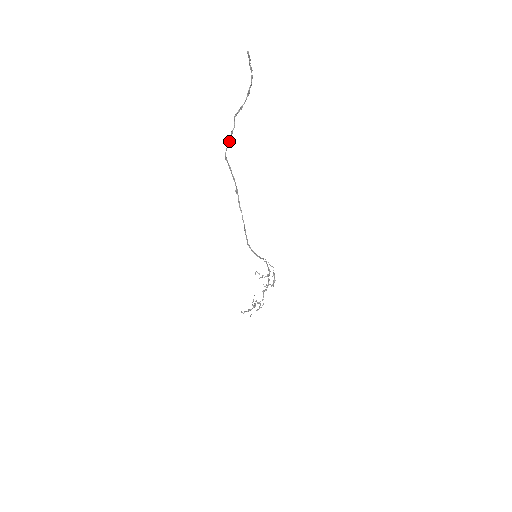
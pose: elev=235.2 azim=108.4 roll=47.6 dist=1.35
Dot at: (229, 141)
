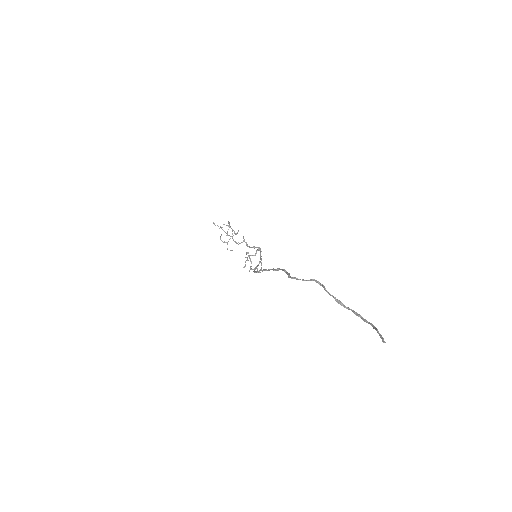
Dot at: (304, 280)
